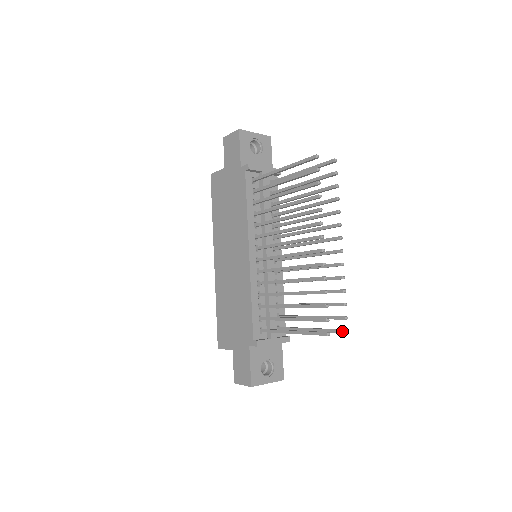
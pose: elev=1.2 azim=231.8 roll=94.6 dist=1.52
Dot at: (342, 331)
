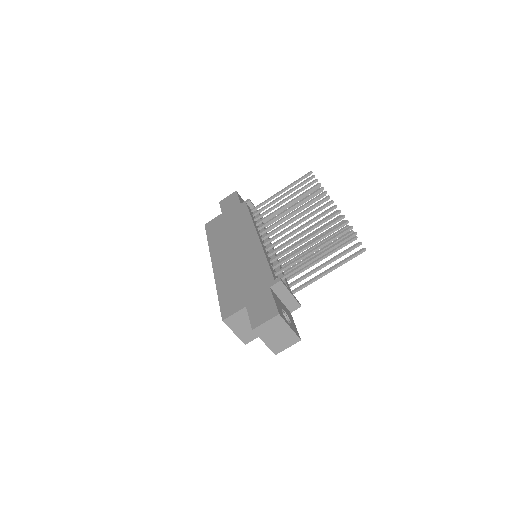
Dot at: (360, 250)
